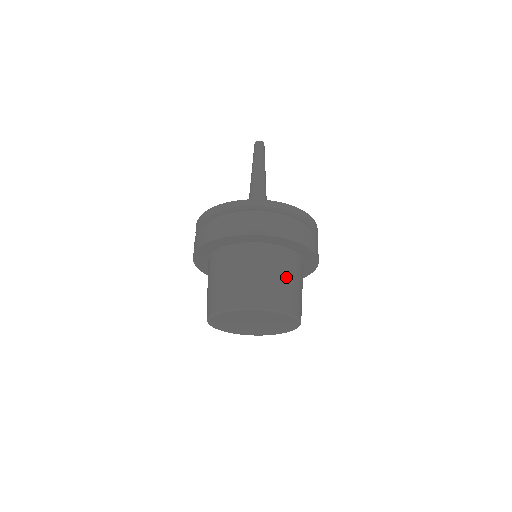
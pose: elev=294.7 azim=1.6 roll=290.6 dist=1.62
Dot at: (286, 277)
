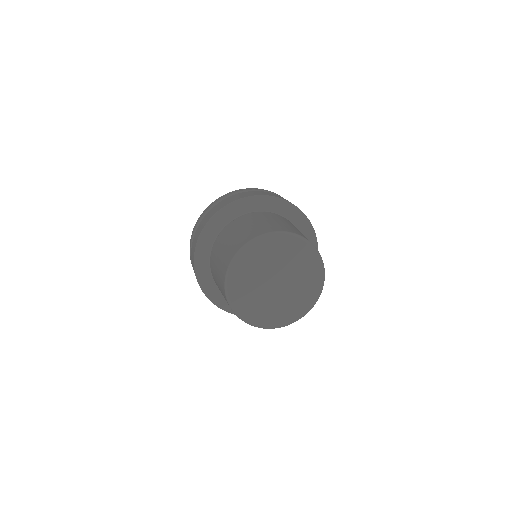
Dot at: occluded
